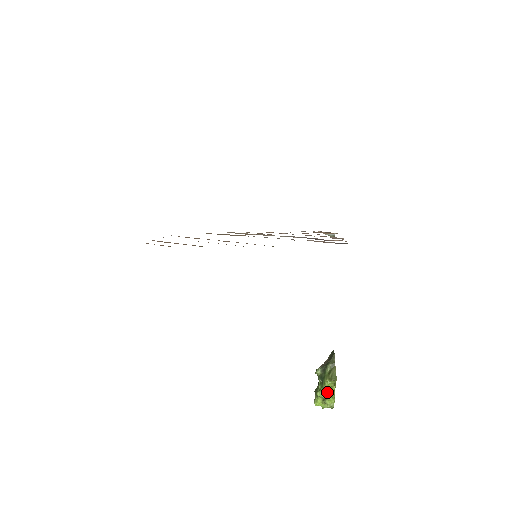
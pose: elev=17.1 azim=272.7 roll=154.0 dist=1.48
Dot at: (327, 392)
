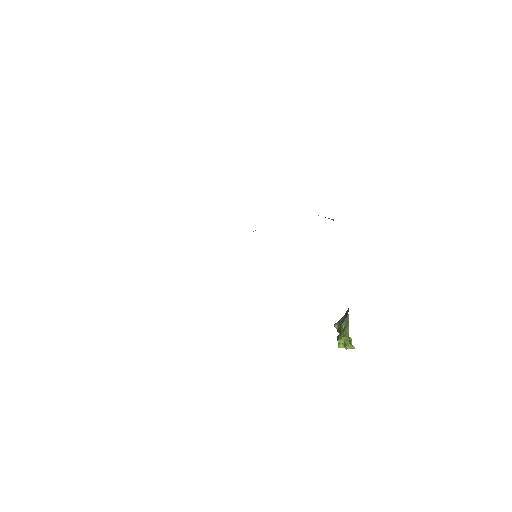
Dot at: (346, 340)
